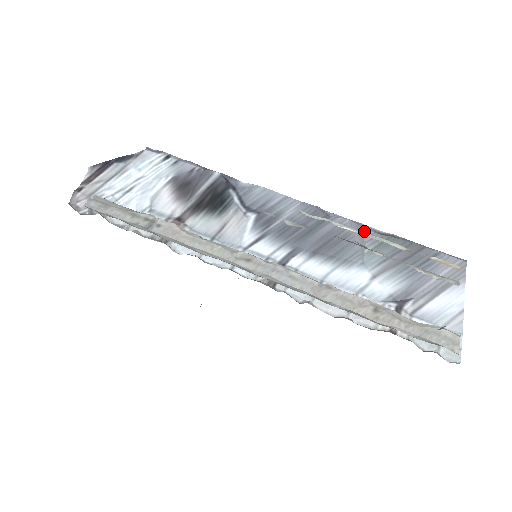
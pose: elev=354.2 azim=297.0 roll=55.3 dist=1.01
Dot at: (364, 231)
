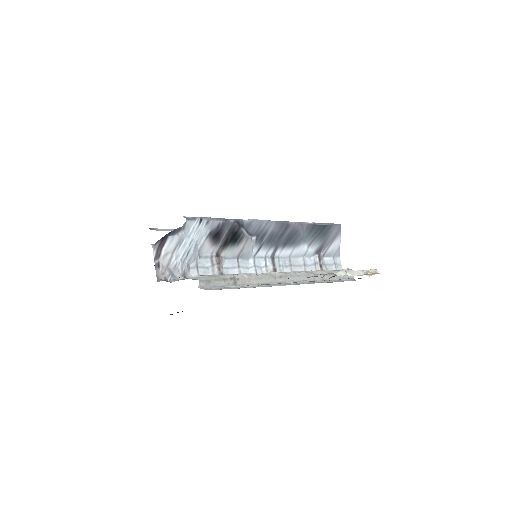
Dot at: (304, 227)
